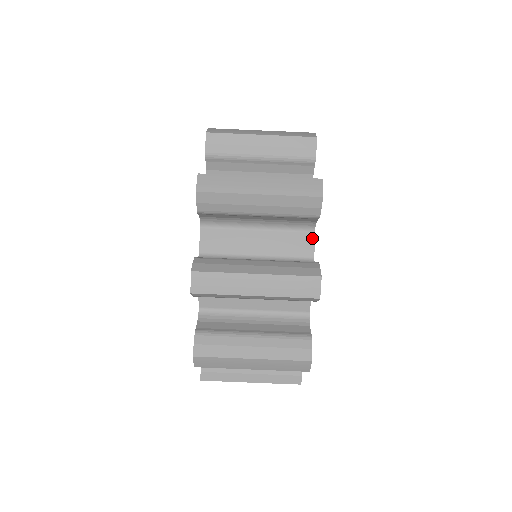
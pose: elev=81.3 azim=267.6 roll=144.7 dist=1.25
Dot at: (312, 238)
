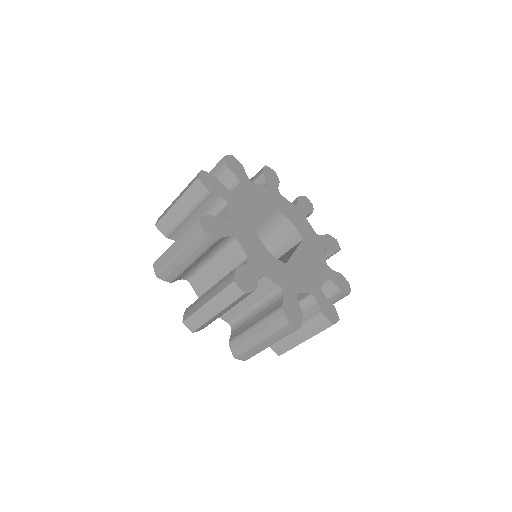
Dot at: (267, 279)
